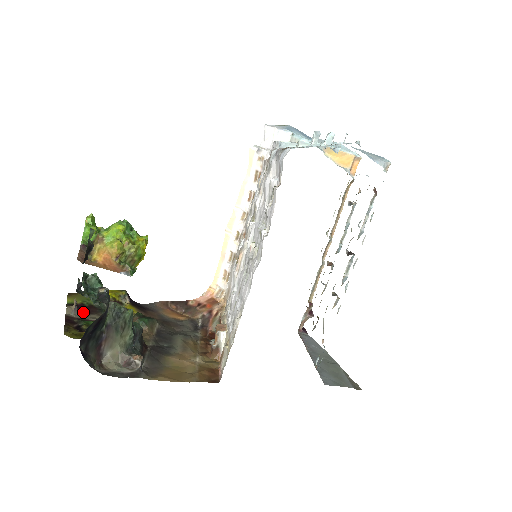
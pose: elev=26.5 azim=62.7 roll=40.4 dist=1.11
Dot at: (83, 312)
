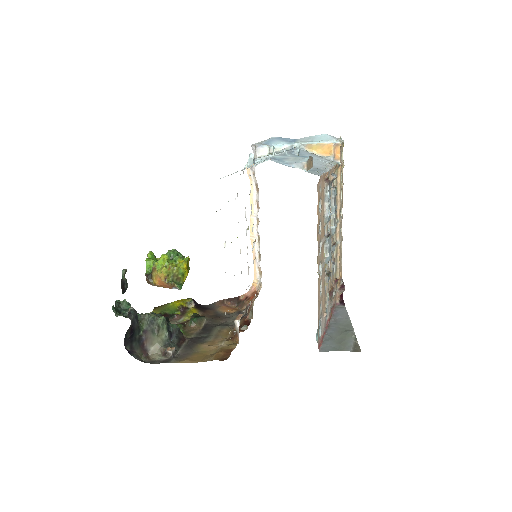
Dot at: occluded
